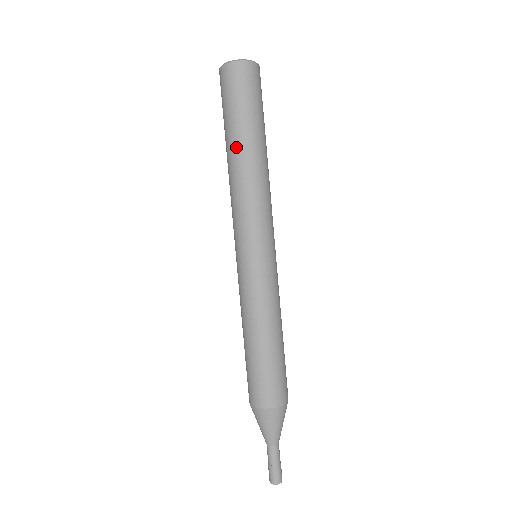
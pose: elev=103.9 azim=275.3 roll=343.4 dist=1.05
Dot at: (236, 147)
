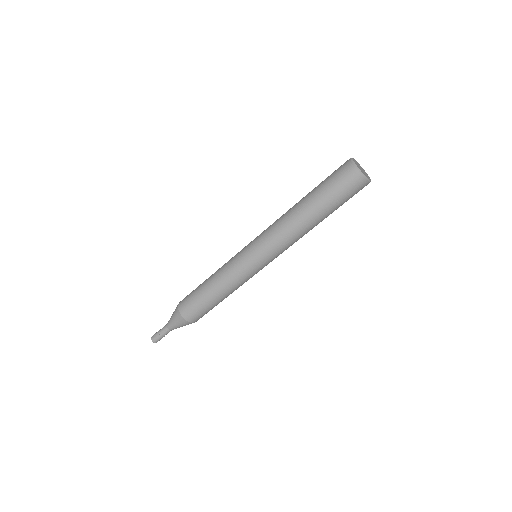
Dot at: (307, 209)
